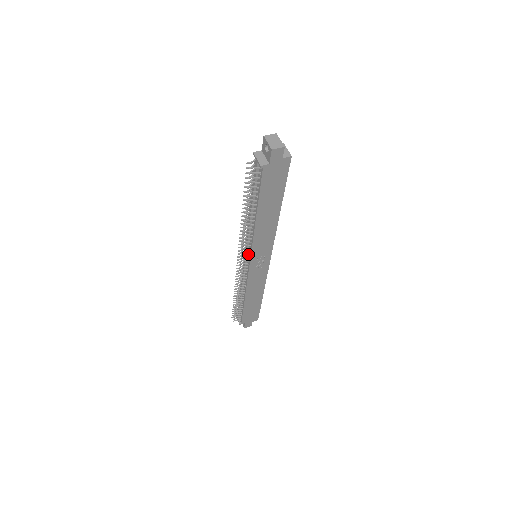
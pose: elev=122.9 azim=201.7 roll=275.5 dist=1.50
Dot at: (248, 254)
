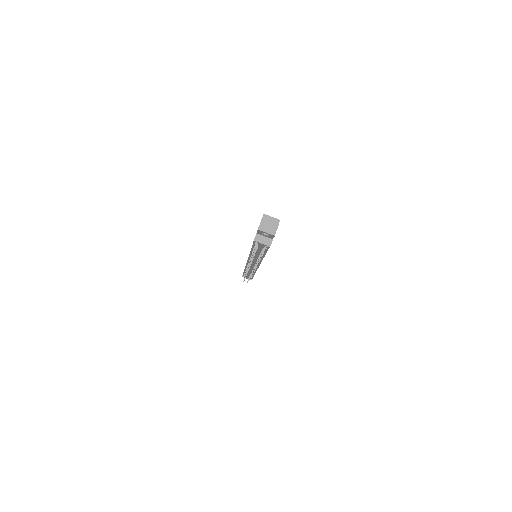
Dot at: (257, 264)
